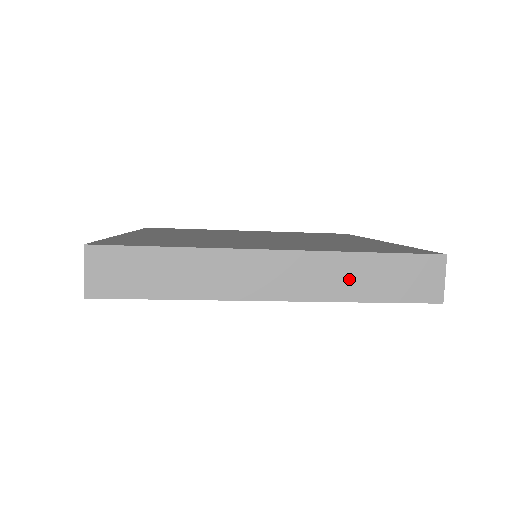
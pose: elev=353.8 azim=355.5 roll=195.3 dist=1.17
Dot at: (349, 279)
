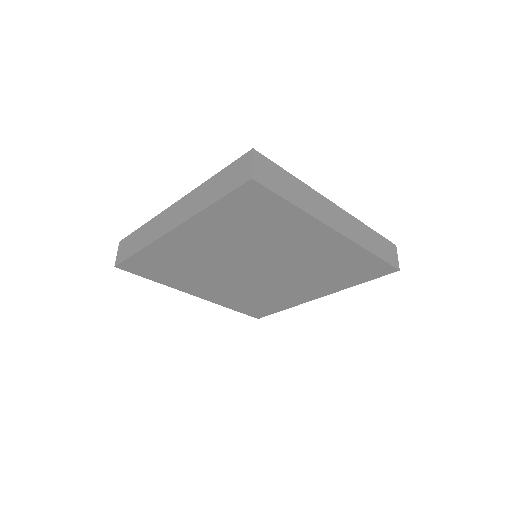
Dot at: (205, 196)
